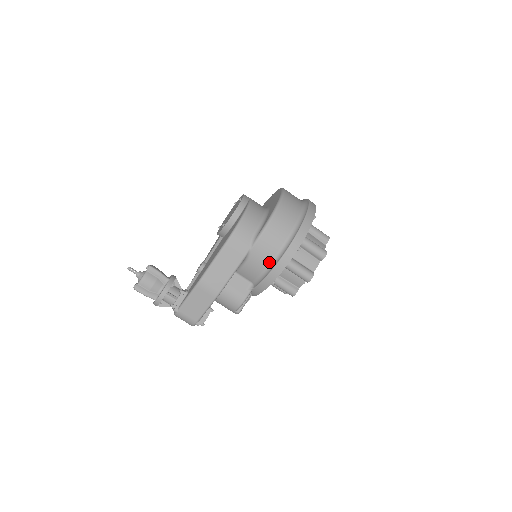
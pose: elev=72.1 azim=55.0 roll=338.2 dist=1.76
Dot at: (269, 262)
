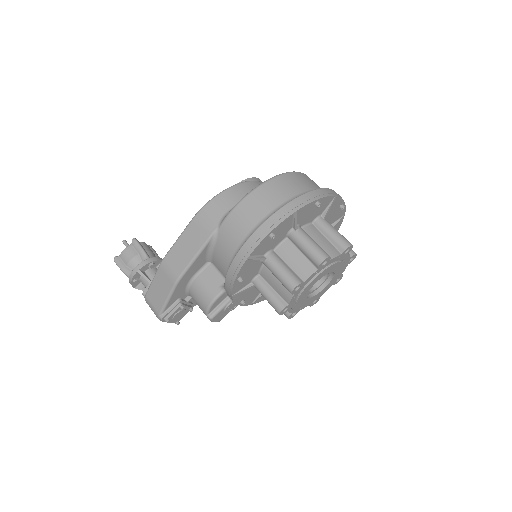
Dot at: (236, 249)
